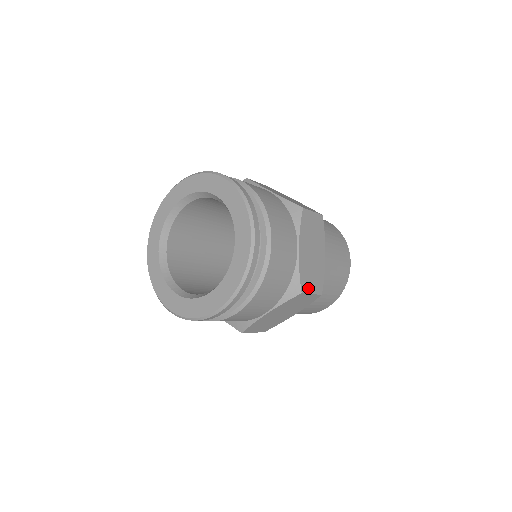
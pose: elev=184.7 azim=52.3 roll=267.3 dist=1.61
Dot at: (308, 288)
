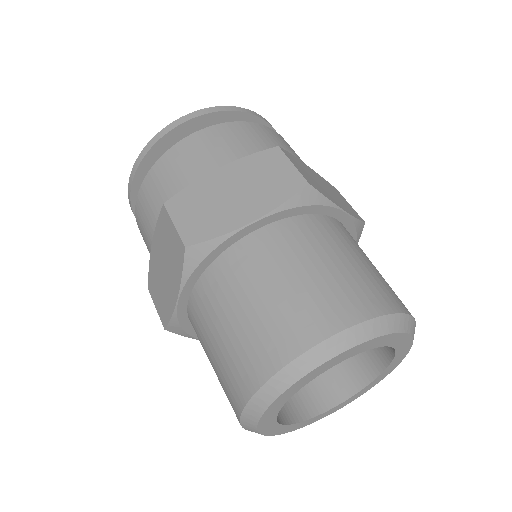
Dot at: (292, 161)
